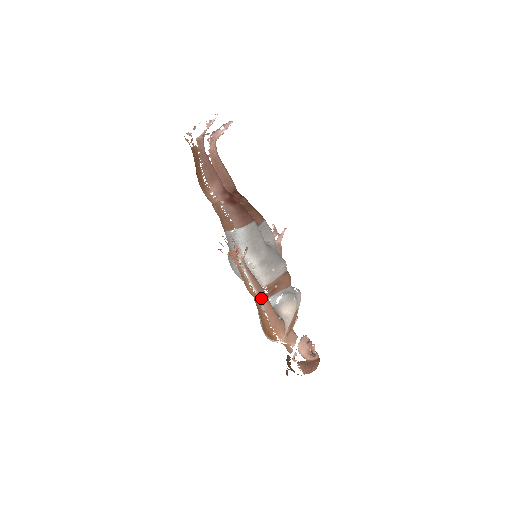
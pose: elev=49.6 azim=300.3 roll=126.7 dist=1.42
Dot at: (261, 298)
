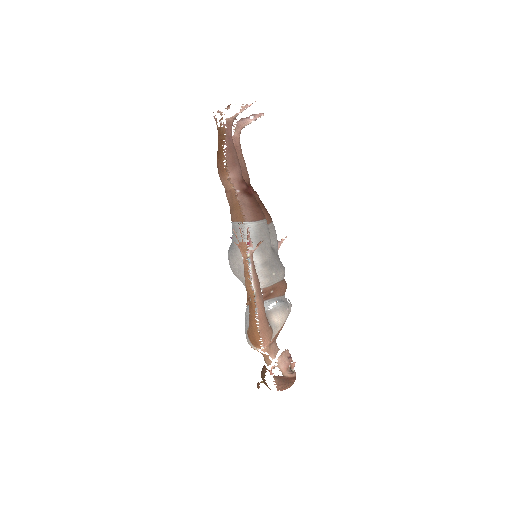
Dot at: (258, 299)
